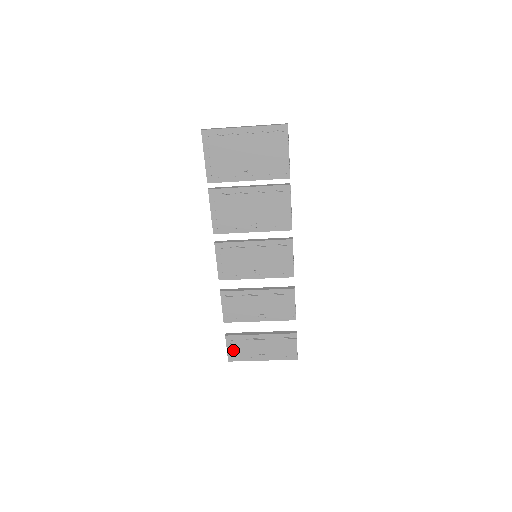
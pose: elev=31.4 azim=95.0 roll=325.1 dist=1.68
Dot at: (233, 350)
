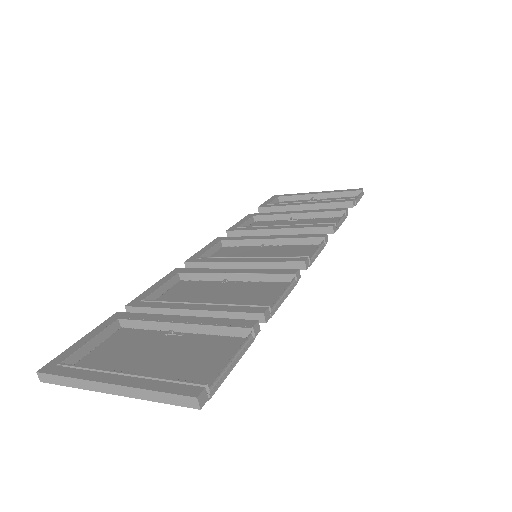
Dot at: occluded
